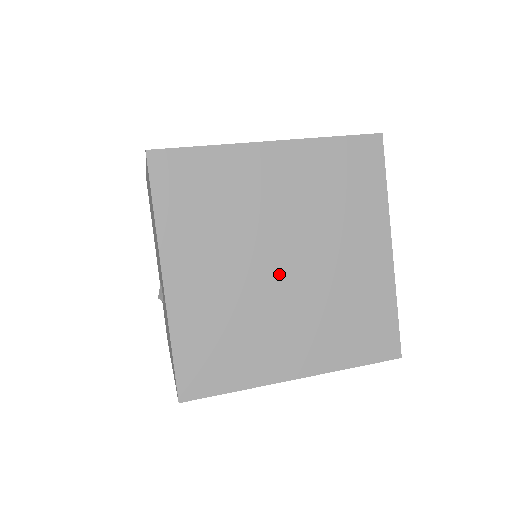
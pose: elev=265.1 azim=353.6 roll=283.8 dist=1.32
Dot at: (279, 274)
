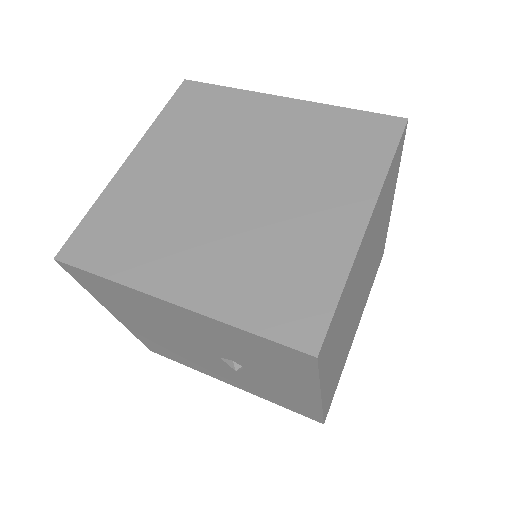
Dot at: (243, 196)
